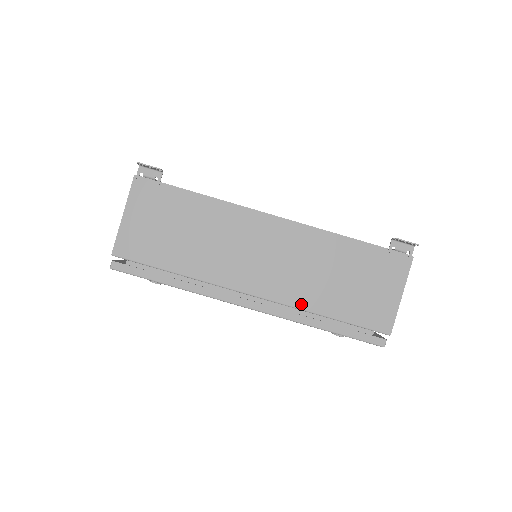
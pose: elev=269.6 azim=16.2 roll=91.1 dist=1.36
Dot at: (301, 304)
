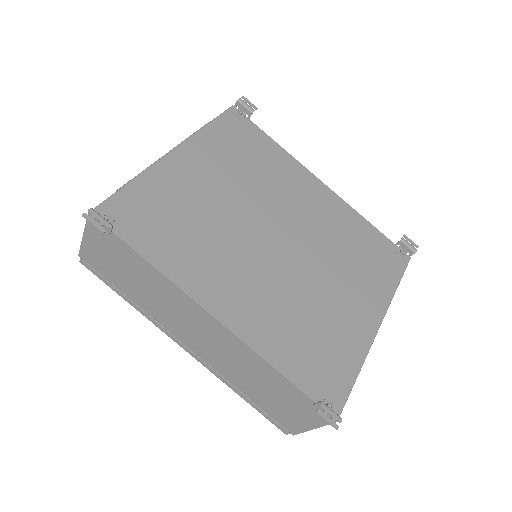
Dot at: (225, 376)
